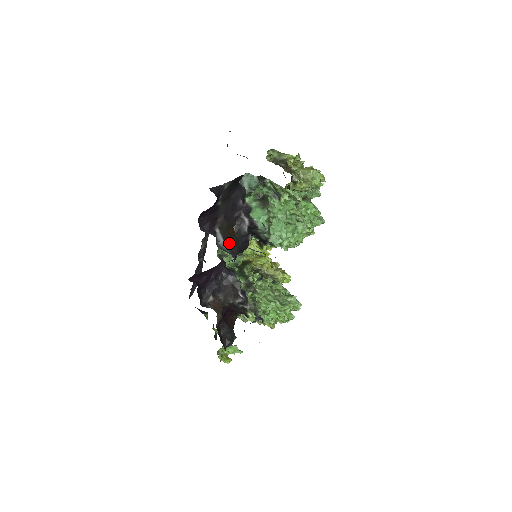
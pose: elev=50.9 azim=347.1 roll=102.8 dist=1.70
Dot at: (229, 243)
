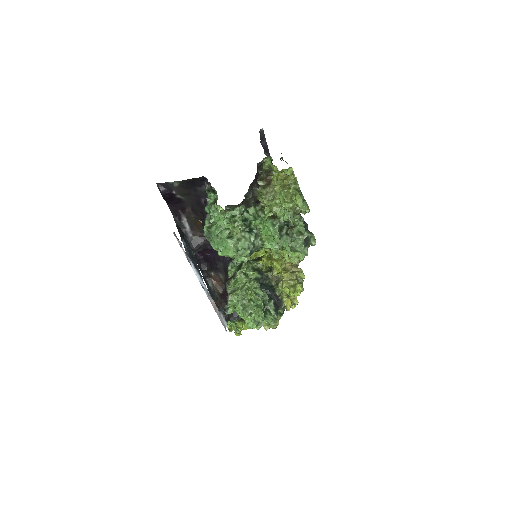
Dot at: (195, 233)
